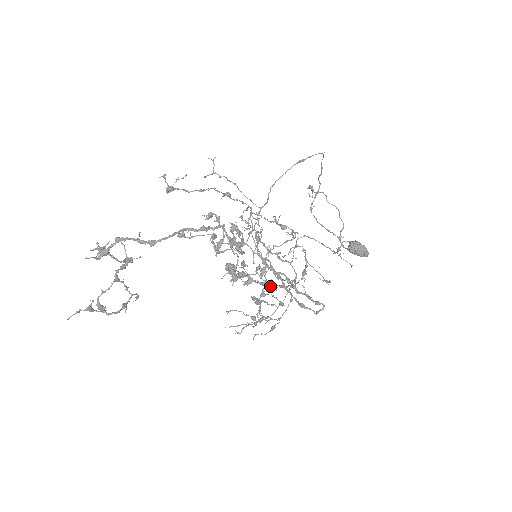
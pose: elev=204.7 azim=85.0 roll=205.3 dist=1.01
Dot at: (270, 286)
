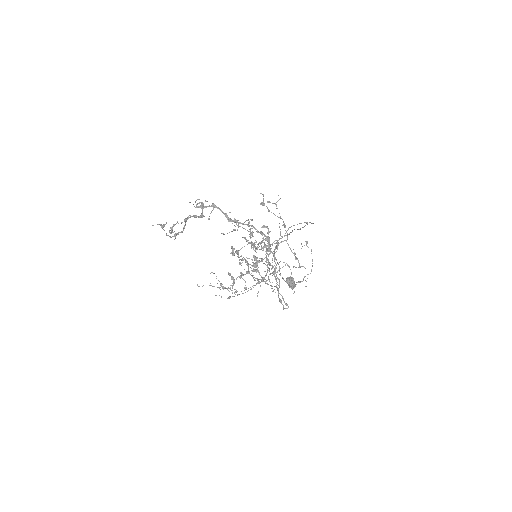
Dot at: (240, 273)
